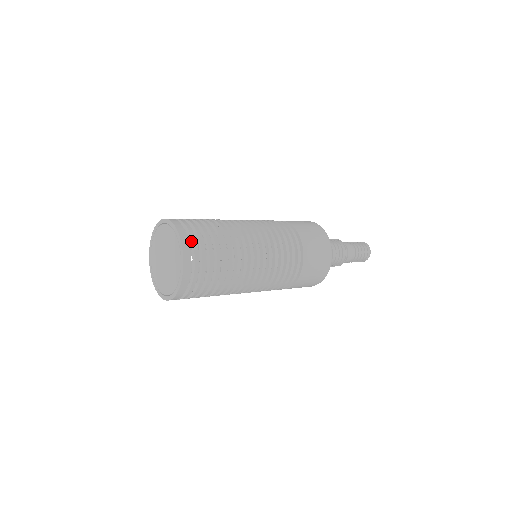
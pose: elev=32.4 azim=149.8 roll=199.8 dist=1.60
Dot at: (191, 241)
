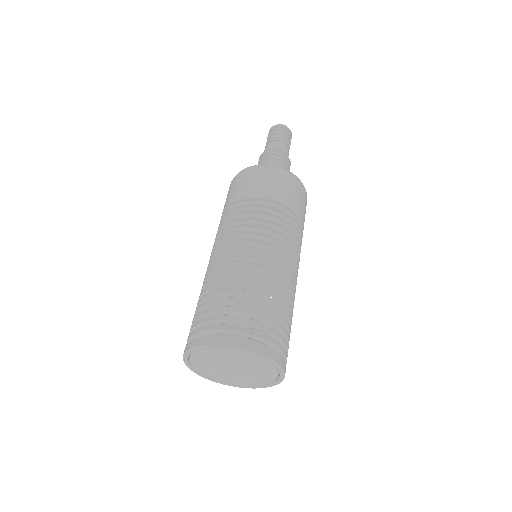
Dot at: (261, 340)
